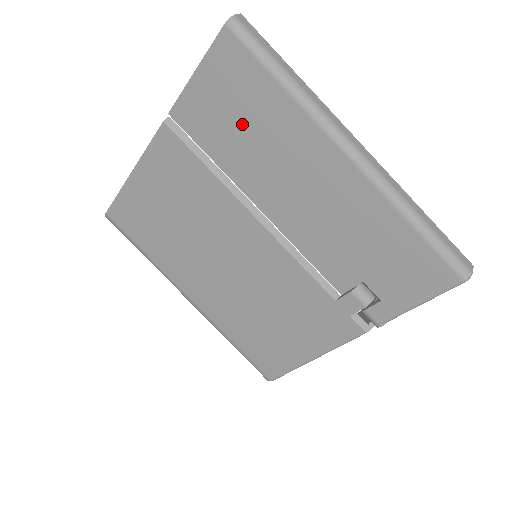
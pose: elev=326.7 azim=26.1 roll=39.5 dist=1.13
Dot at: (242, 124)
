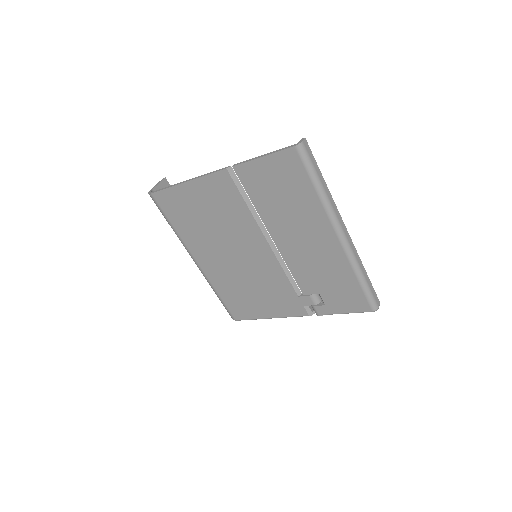
Dot at: (282, 195)
